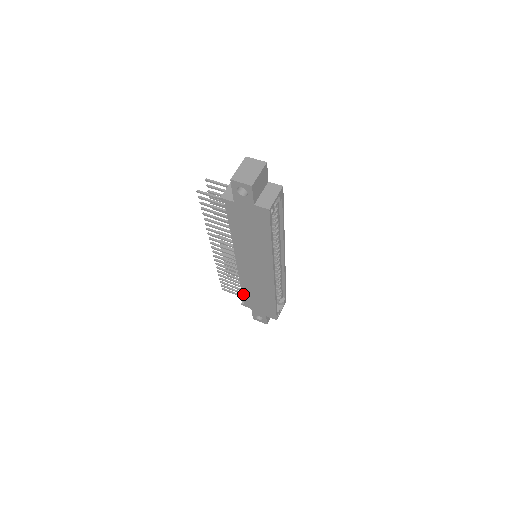
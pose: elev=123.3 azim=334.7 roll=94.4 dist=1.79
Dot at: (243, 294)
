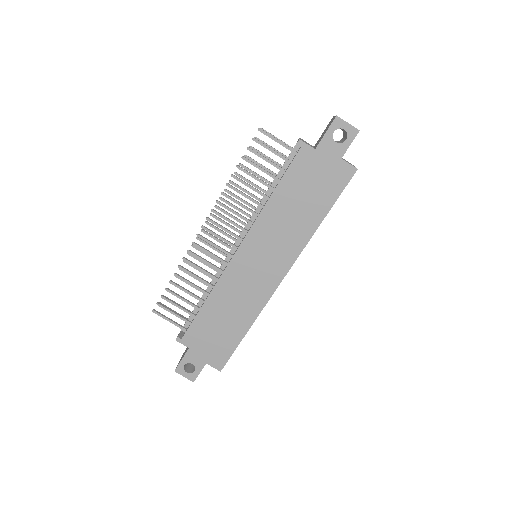
Dot at: (197, 316)
